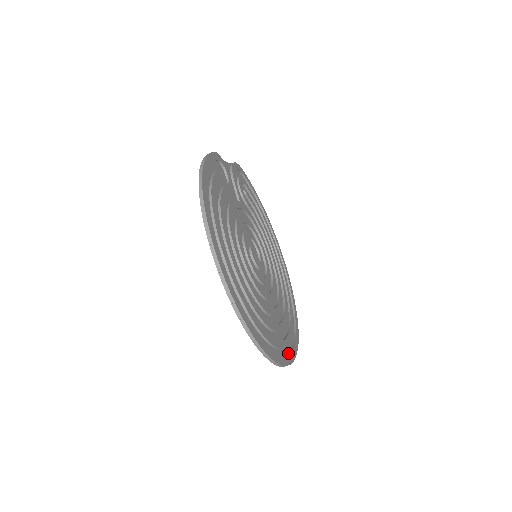
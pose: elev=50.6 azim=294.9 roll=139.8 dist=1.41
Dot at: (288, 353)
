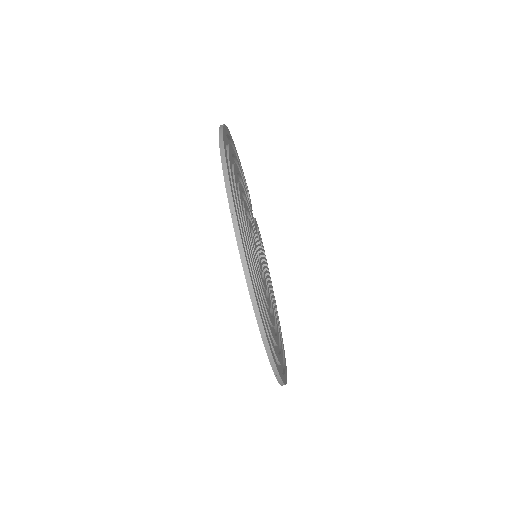
Dot at: occluded
